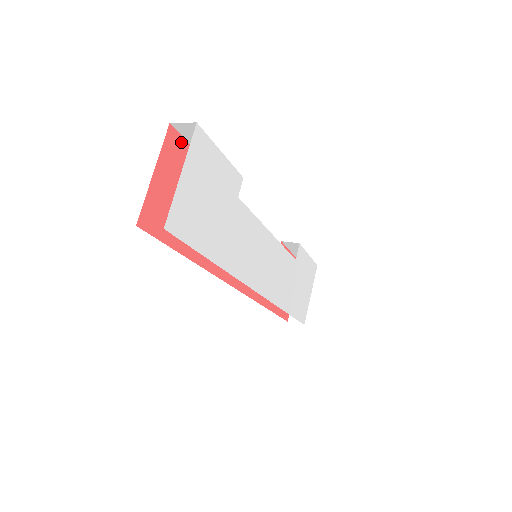
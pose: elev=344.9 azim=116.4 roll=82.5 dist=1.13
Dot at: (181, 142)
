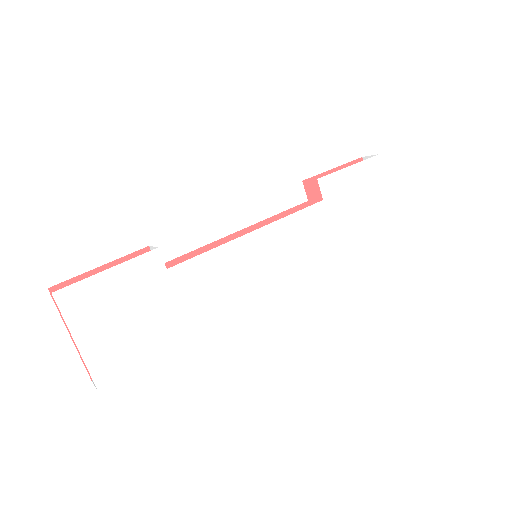
Dot at: occluded
